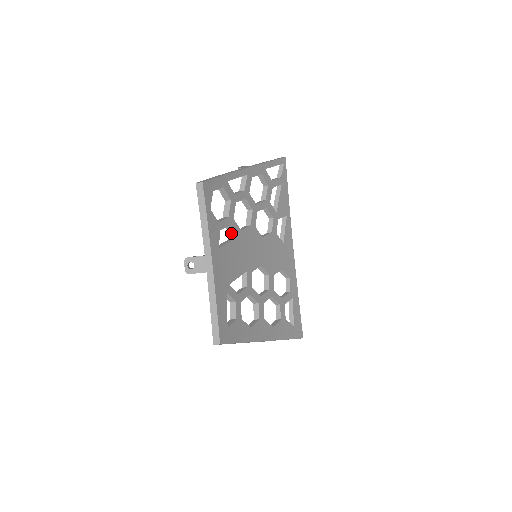
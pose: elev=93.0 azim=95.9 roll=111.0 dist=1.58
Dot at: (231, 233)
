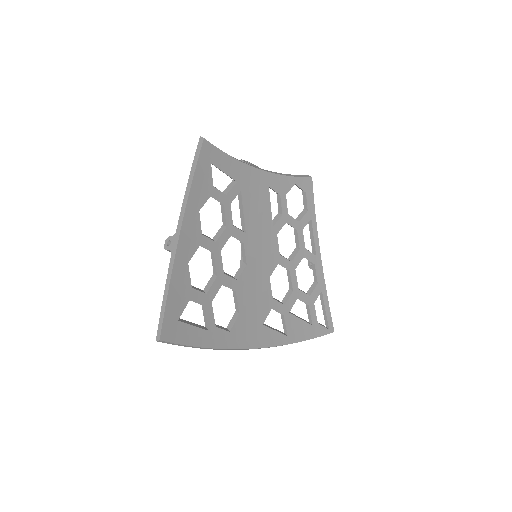
Dot at: (274, 221)
